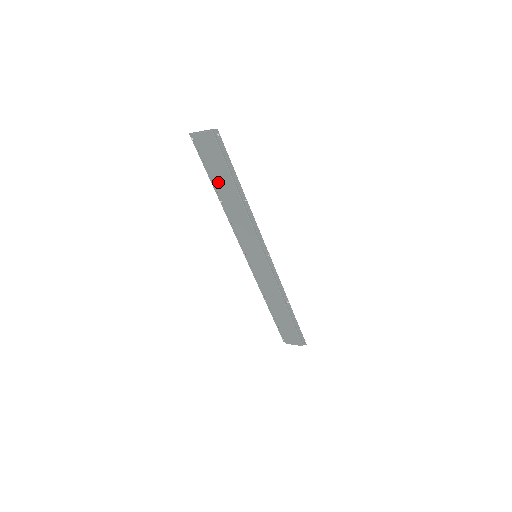
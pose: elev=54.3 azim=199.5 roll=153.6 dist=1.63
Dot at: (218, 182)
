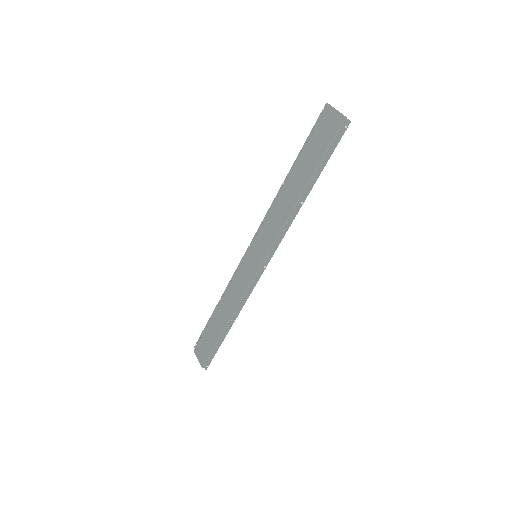
Dot at: (300, 165)
